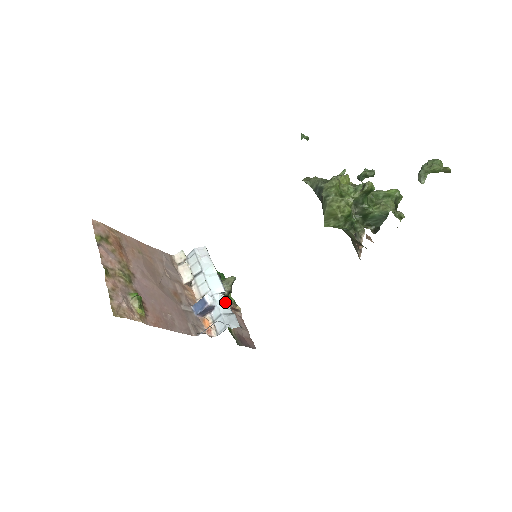
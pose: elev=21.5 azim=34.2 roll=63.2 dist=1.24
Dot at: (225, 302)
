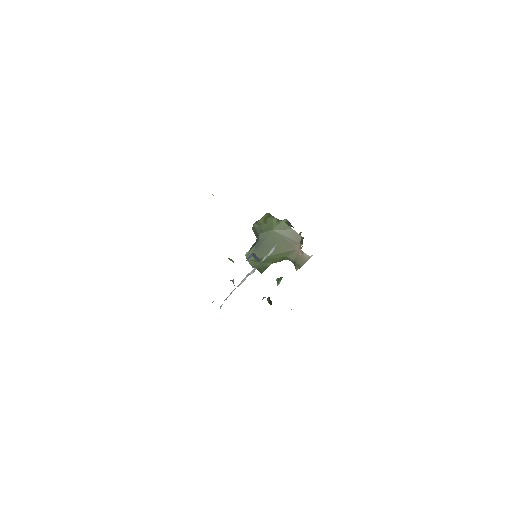
Dot at: occluded
